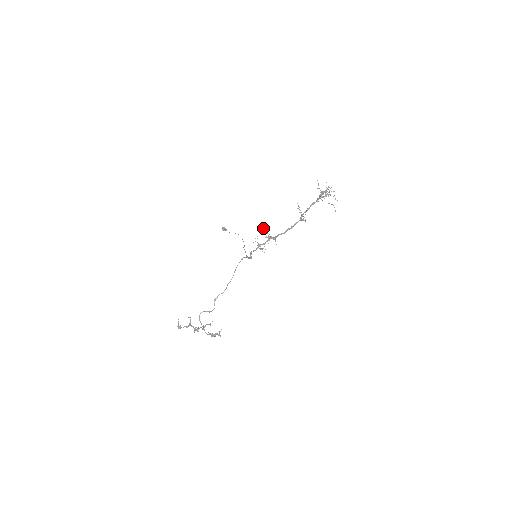
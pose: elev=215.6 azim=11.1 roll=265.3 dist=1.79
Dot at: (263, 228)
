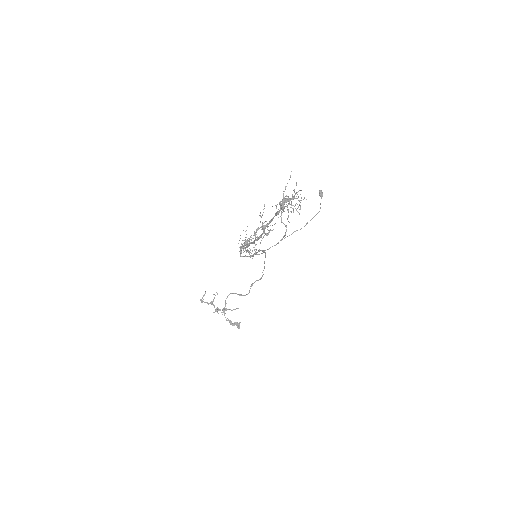
Dot at: occluded
